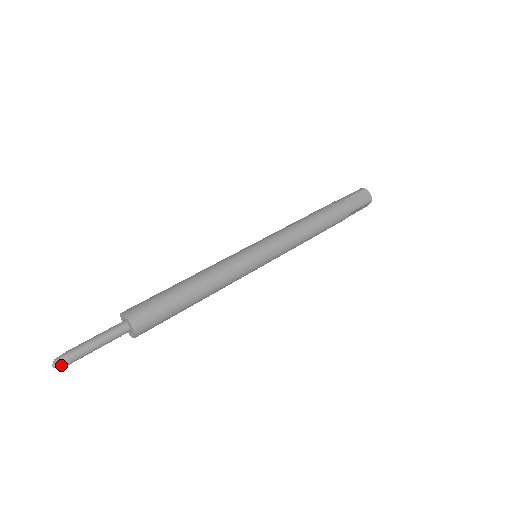
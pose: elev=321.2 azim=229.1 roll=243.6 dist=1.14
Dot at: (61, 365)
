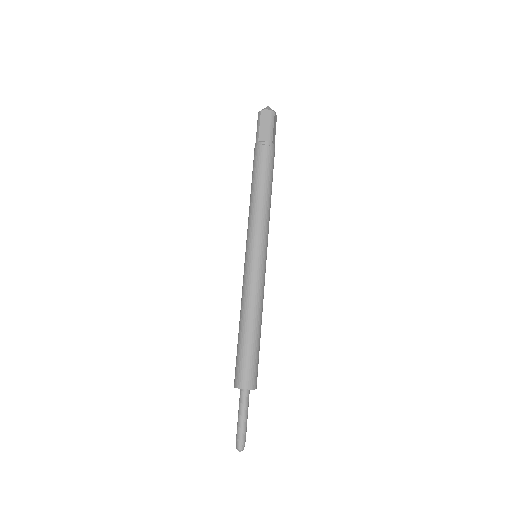
Dot at: (242, 447)
